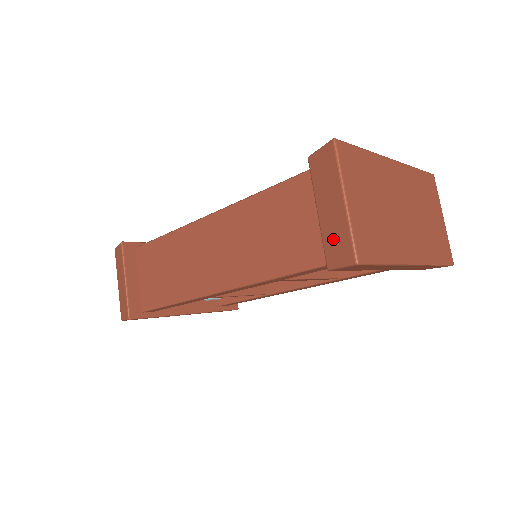
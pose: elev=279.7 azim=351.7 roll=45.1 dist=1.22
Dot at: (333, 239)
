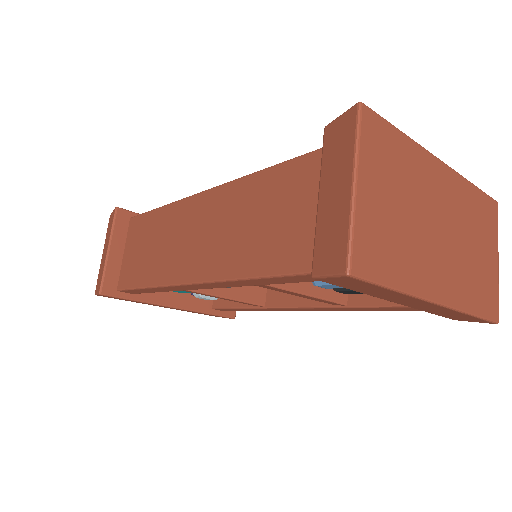
Dot at: (327, 236)
